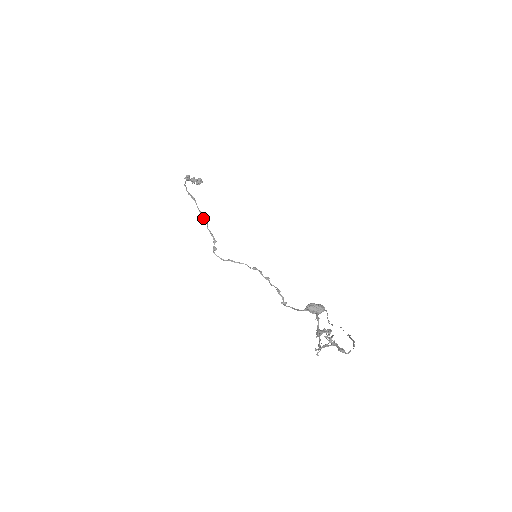
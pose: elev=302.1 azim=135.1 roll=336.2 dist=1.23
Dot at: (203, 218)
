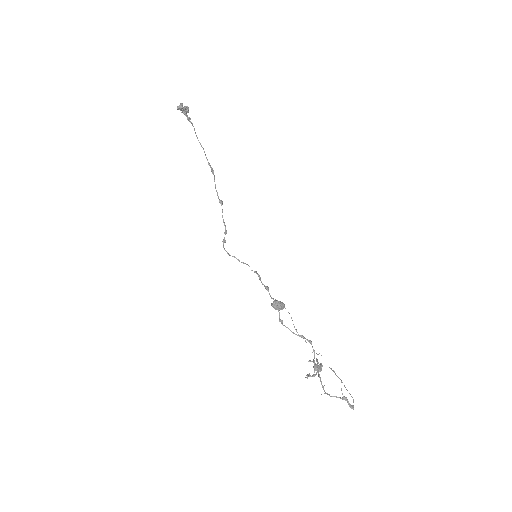
Dot at: (219, 201)
